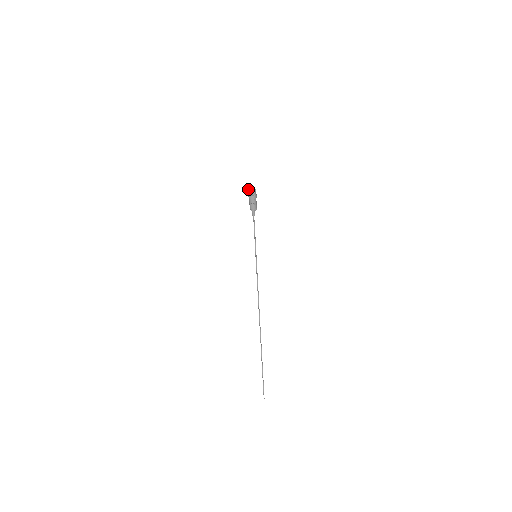
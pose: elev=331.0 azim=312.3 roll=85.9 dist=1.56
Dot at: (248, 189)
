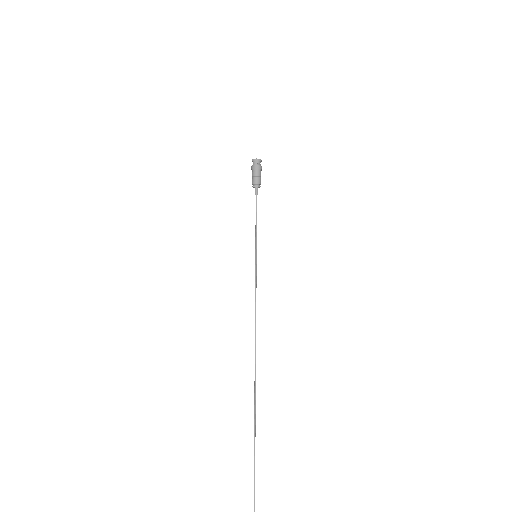
Dot at: (253, 159)
